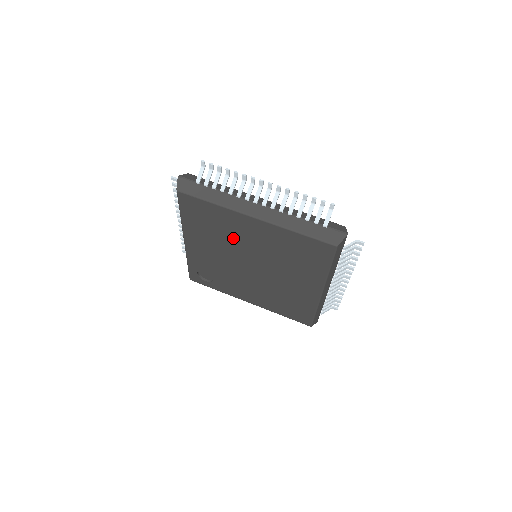
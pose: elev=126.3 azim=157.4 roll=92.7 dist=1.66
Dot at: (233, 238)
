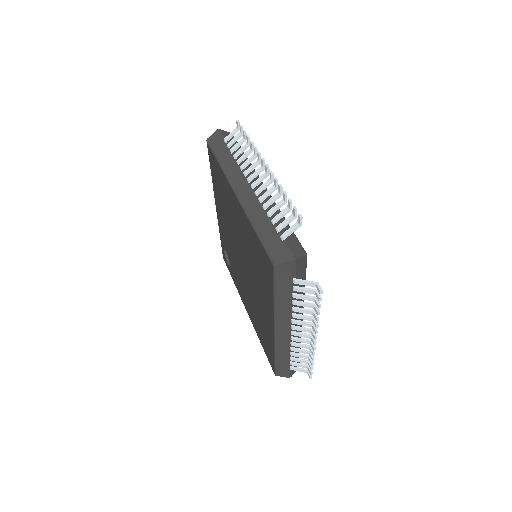
Dot at: (231, 216)
